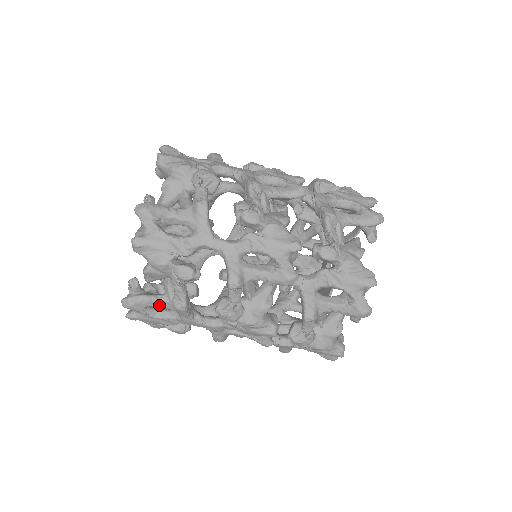
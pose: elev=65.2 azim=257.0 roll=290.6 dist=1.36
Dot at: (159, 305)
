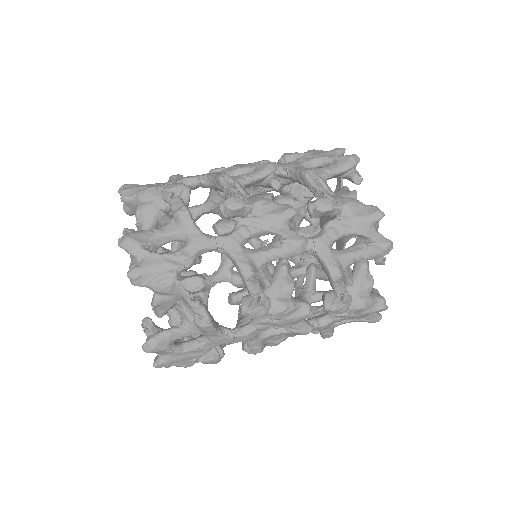
Dot at: (160, 232)
